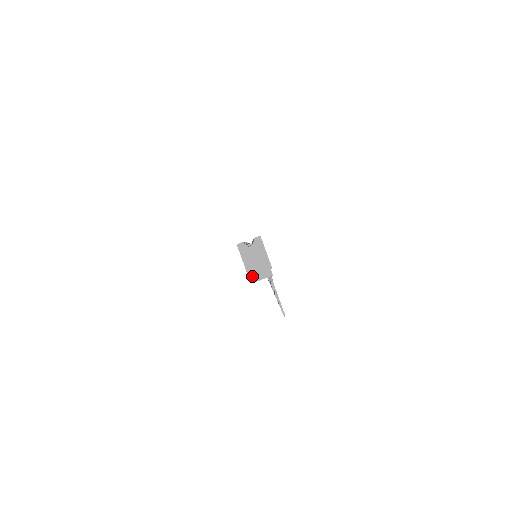
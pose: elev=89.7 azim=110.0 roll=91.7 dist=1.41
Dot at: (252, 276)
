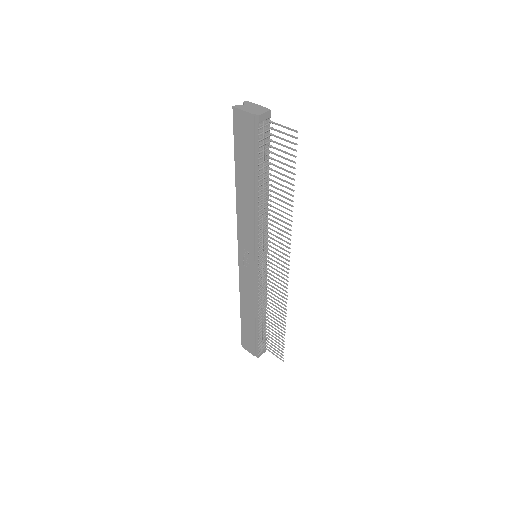
Dot at: (255, 113)
